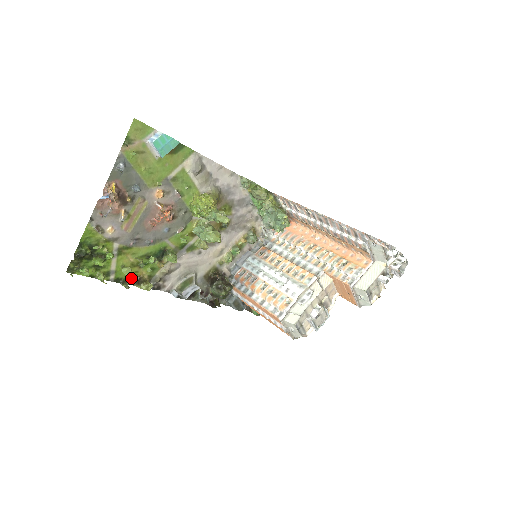
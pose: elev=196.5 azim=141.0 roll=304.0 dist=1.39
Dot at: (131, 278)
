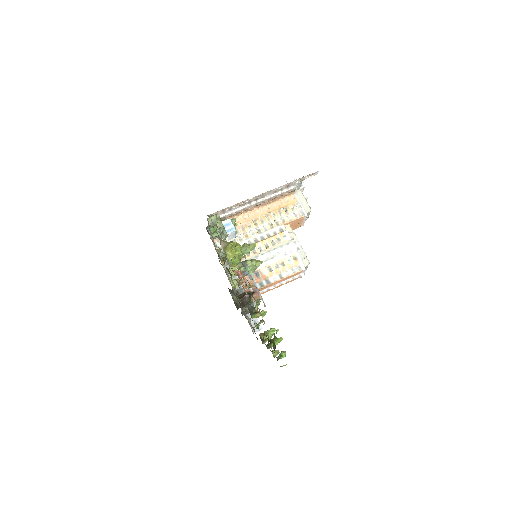
Dot at: occluded
